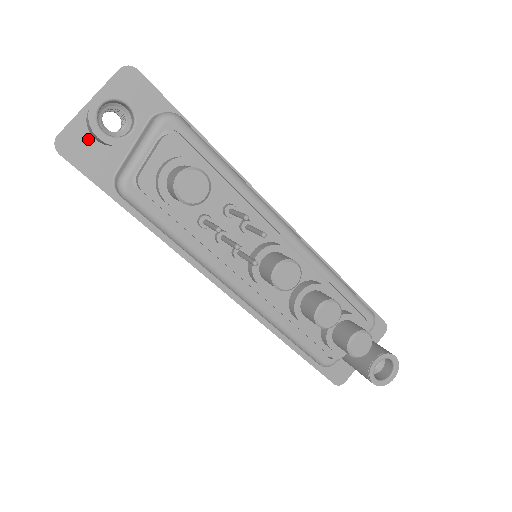
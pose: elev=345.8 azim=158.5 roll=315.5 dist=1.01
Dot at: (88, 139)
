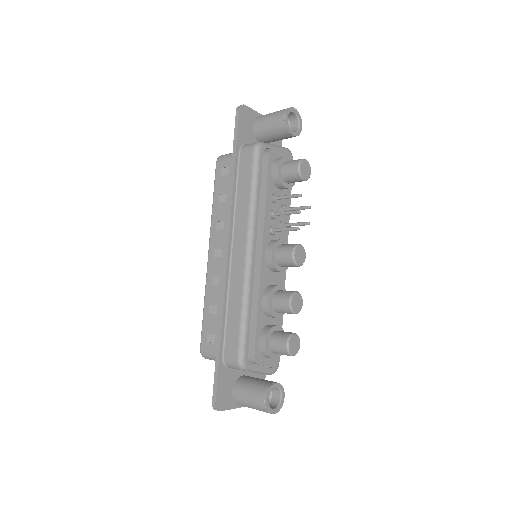
Dot at: (251, 122)
